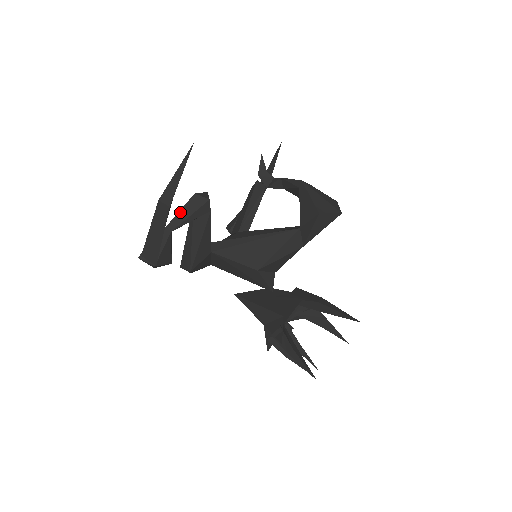
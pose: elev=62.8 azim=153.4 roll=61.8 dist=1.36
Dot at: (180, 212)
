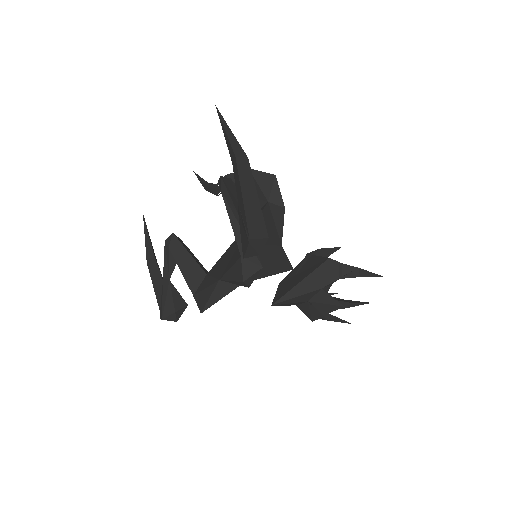
Dot at: (231, 190)
